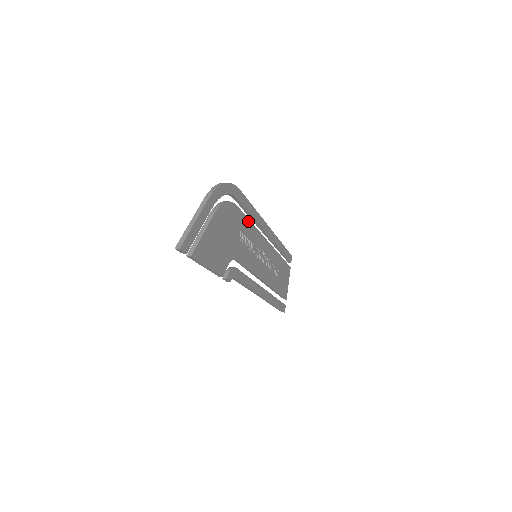
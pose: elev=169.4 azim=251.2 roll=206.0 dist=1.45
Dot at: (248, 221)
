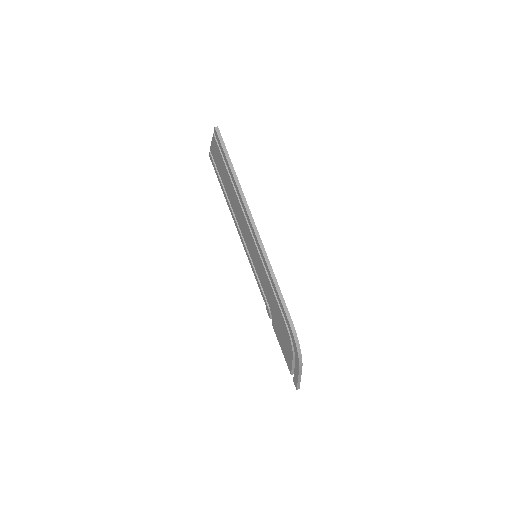
Dot at: occluded
